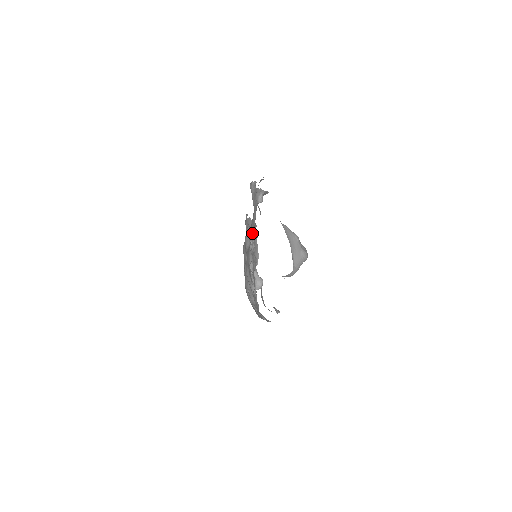
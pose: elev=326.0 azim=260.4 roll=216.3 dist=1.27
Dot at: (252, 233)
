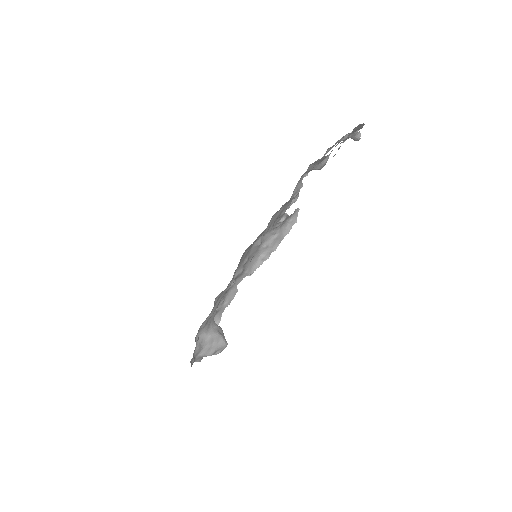
Dot at: occluded
